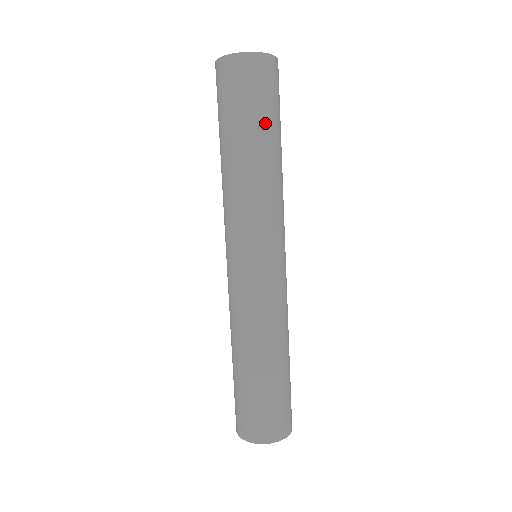
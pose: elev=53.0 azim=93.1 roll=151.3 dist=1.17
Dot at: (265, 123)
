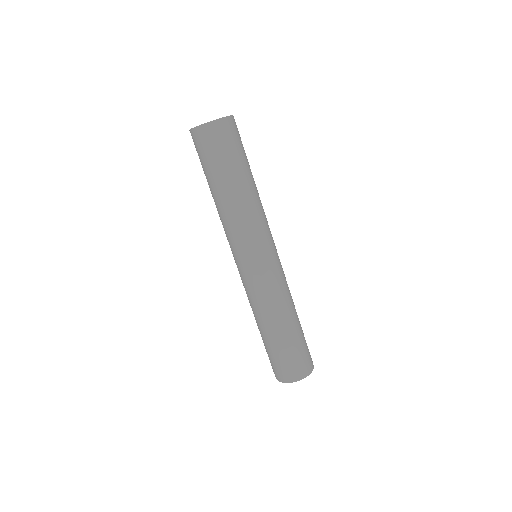
Dot at: (228, 169)
